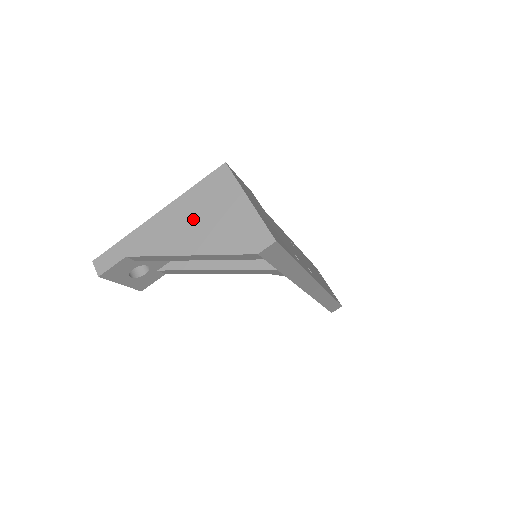
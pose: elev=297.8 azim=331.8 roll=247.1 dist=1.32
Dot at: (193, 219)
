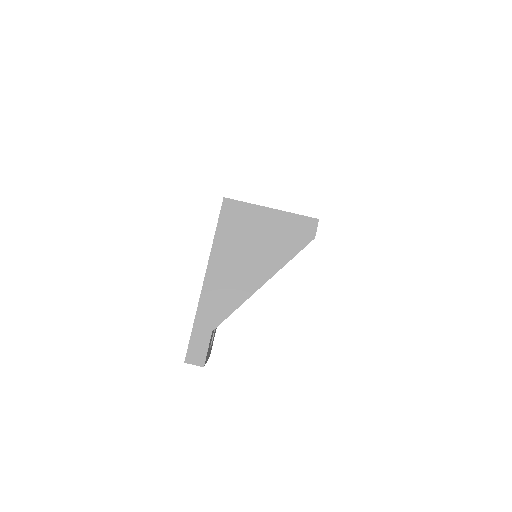
Dot at: (241, 257)
